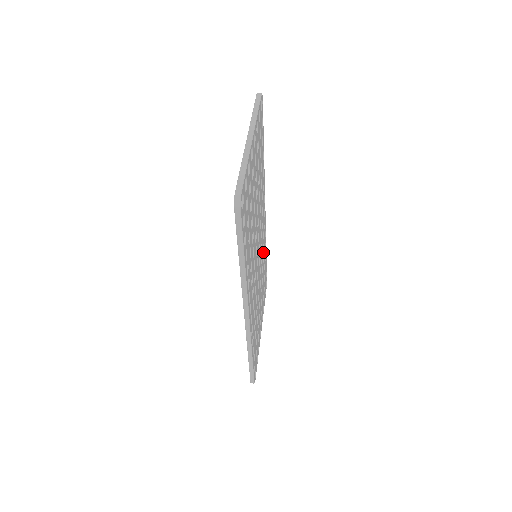
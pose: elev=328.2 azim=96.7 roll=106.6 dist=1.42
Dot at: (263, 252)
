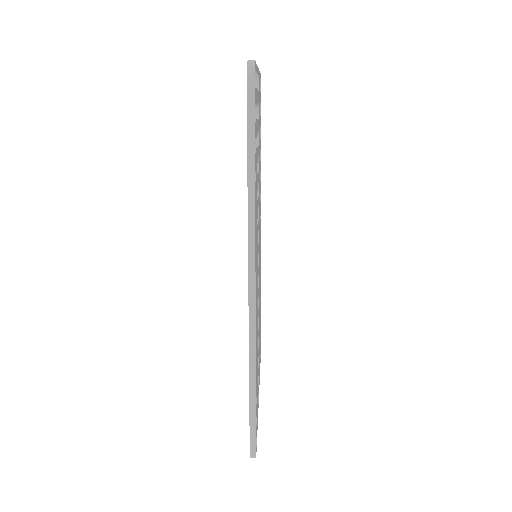
Dot at: occluded
